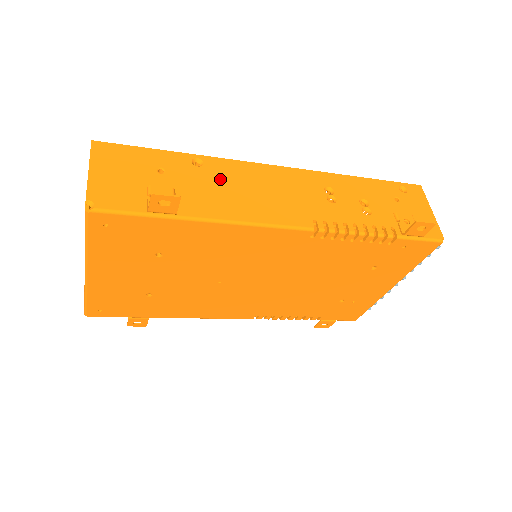
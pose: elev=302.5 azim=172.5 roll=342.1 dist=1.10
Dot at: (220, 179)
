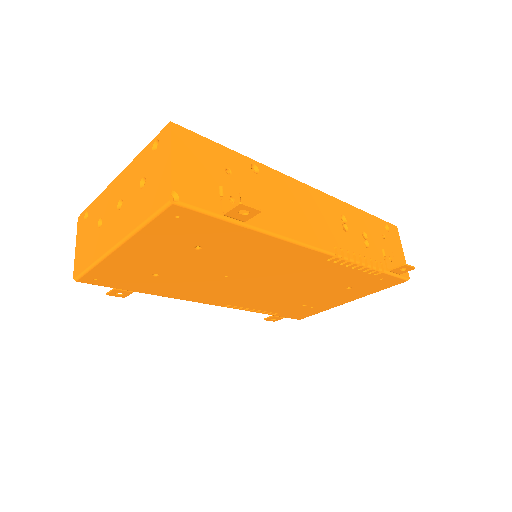
Dot at: (272, 191)
